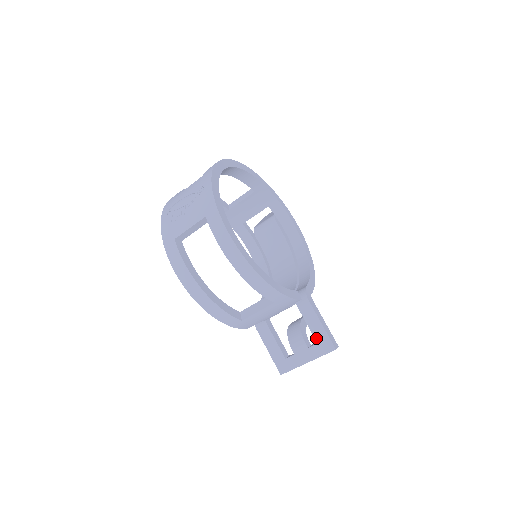
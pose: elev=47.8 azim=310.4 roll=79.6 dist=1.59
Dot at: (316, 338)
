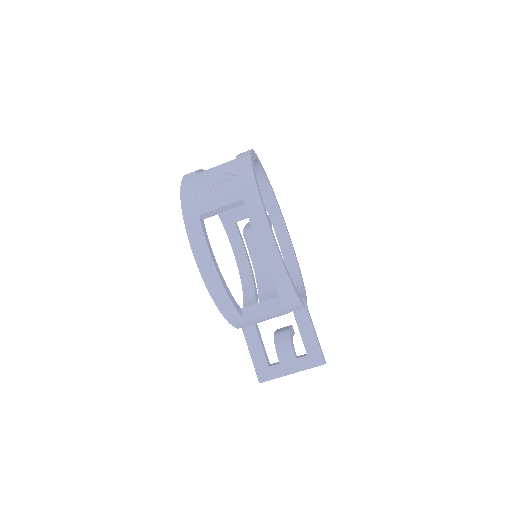
Dot at: (307, 349)
